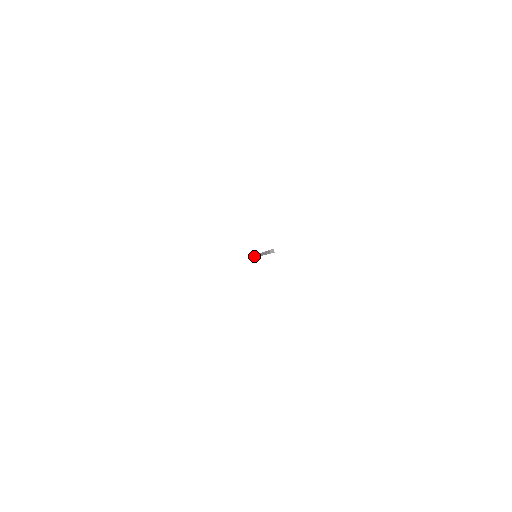
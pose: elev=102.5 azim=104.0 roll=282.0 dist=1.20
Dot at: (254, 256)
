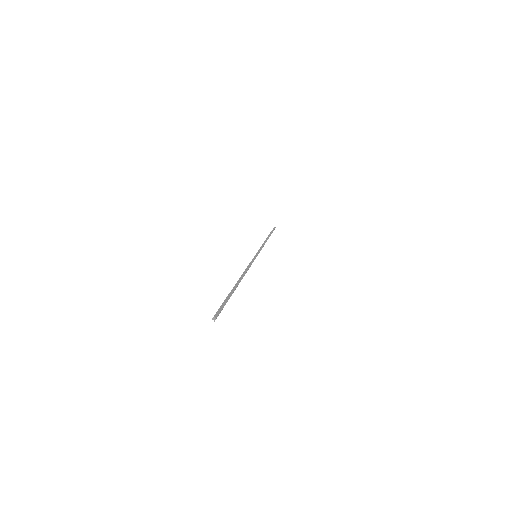
Dot at: occluded
